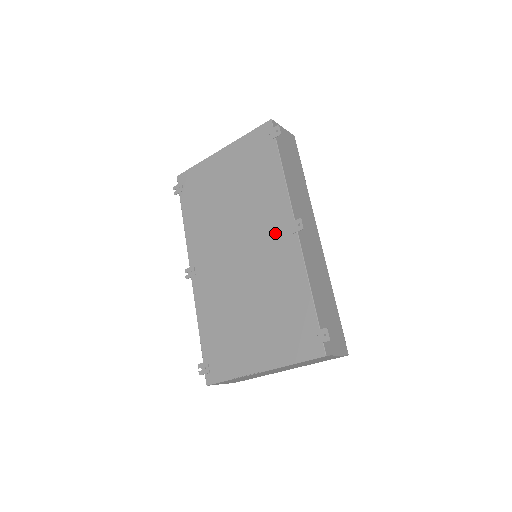
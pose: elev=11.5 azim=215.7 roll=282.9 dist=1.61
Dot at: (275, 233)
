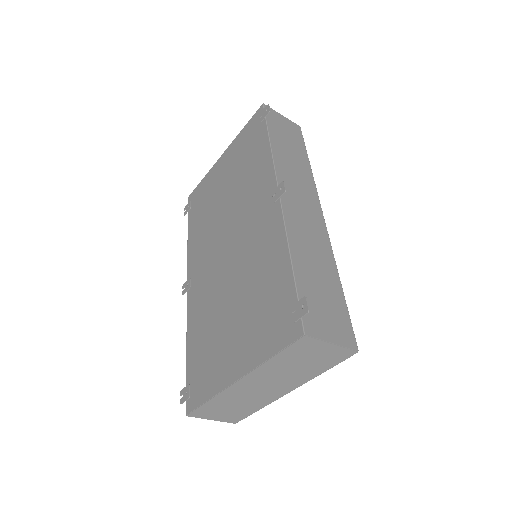
Dot at: (260, 209)
